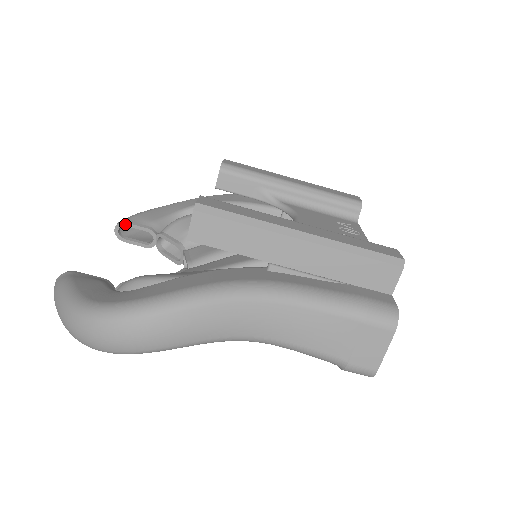
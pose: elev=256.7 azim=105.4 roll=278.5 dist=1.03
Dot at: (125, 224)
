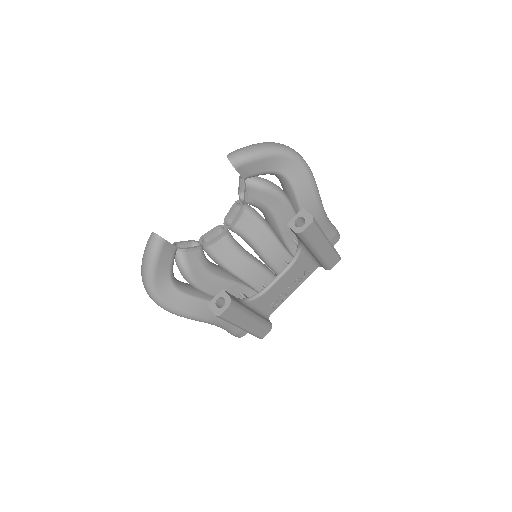
Dot at: (235, 168)
